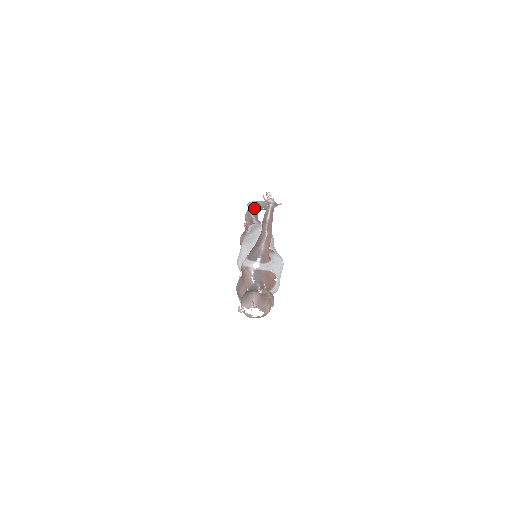
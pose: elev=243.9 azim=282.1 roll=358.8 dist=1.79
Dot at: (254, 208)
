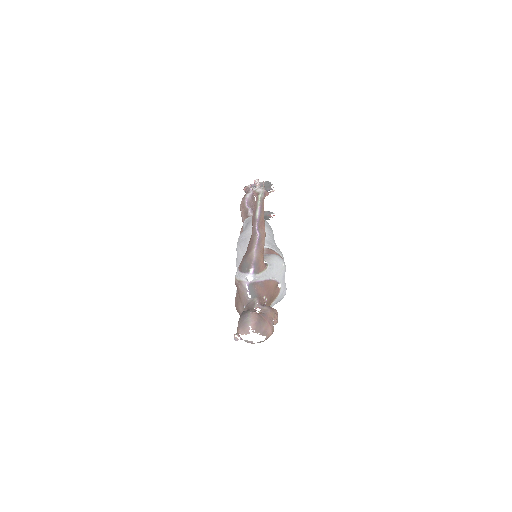
Dot at: (249, 195)
